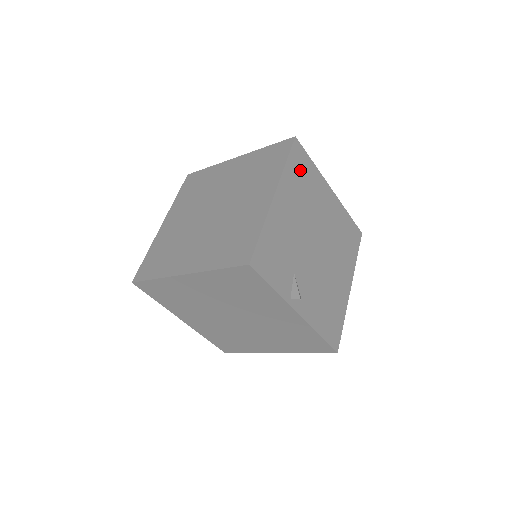
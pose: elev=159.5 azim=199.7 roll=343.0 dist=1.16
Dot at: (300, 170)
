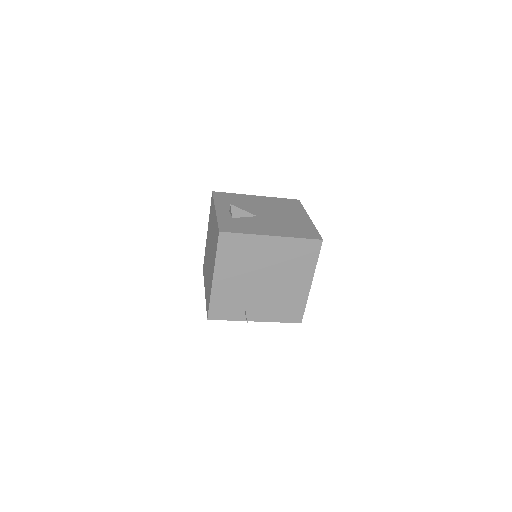
Dot at: (232, 249)
